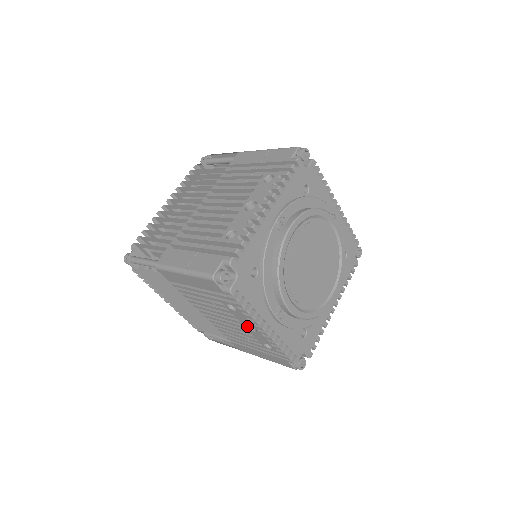
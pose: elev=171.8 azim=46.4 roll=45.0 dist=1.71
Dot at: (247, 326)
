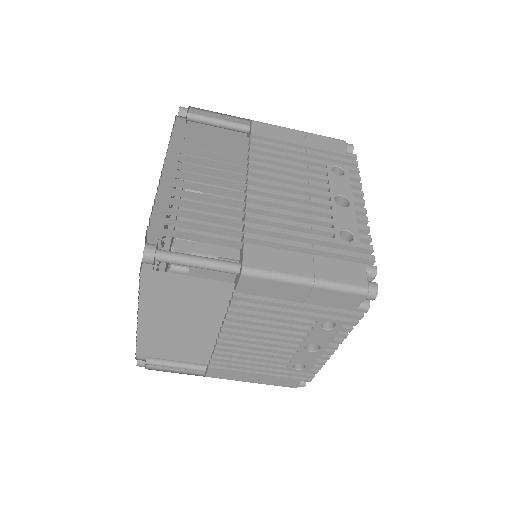
Dot at: (334, 201)
